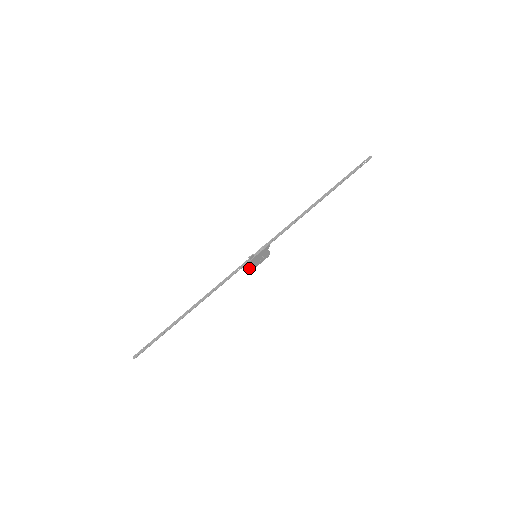
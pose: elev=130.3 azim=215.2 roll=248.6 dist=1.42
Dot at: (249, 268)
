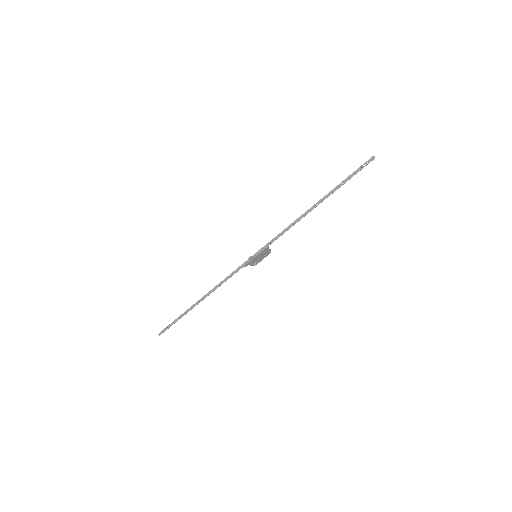
Dot at: (251, 265)
